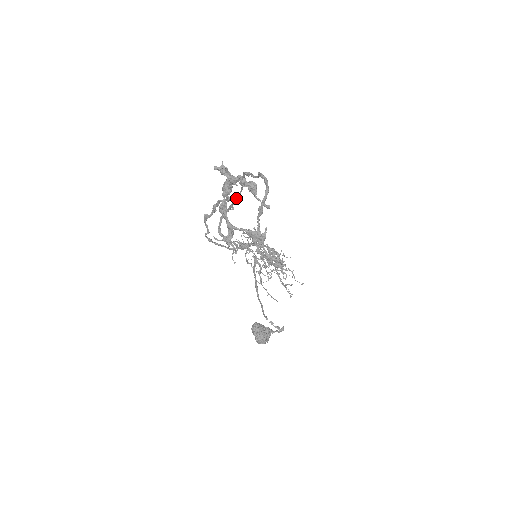
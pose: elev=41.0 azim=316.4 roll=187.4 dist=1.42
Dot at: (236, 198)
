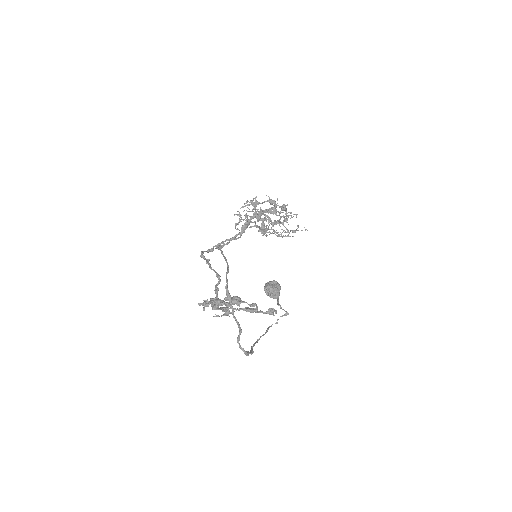
Dot at: (225, 260)
